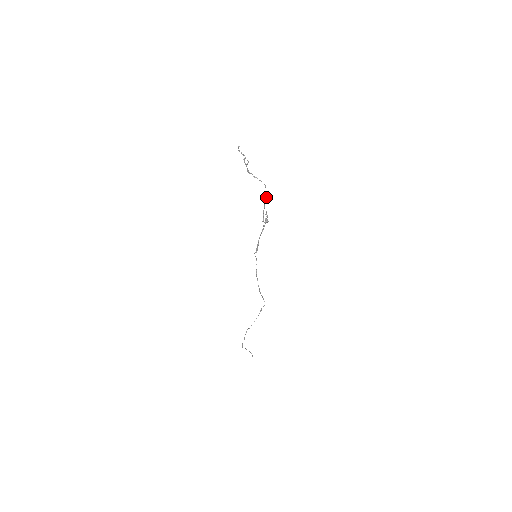
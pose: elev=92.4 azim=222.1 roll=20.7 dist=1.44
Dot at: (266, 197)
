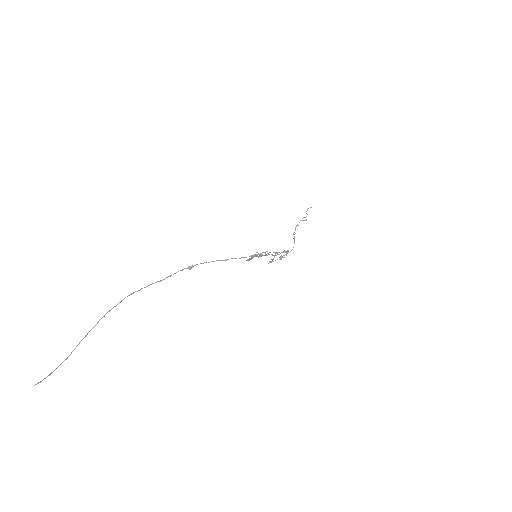
Dot at: (283, 257)
